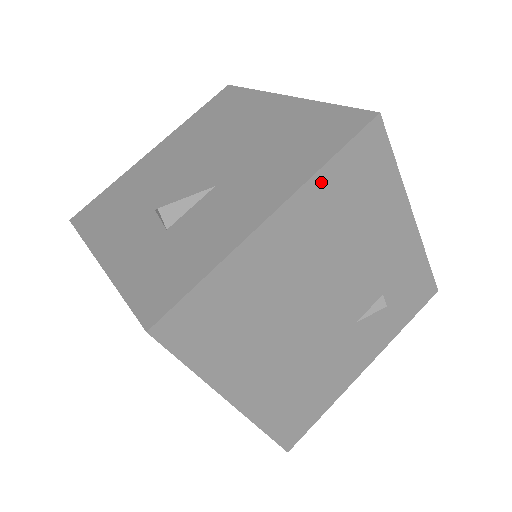
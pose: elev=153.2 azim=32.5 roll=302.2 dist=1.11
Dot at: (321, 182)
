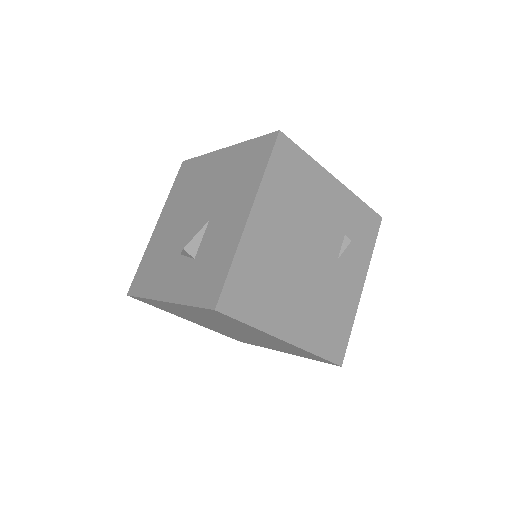
Dot at: (267, 184)
